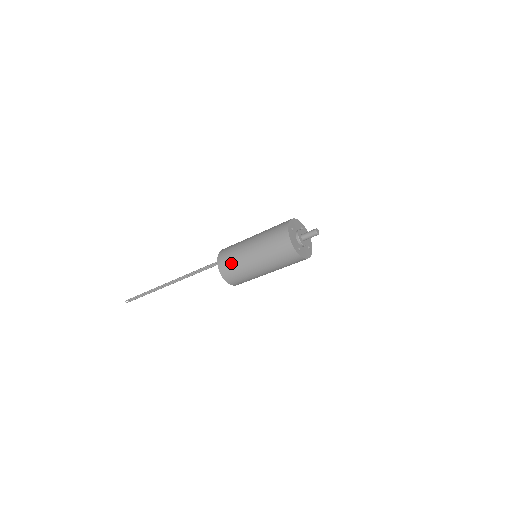
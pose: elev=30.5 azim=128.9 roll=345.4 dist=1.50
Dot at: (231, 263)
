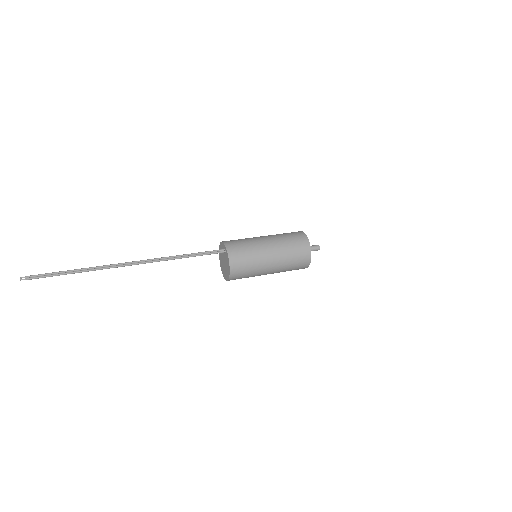
Dot at: occluded
